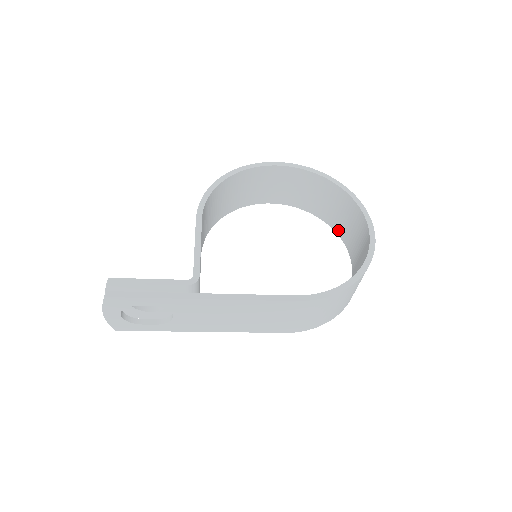
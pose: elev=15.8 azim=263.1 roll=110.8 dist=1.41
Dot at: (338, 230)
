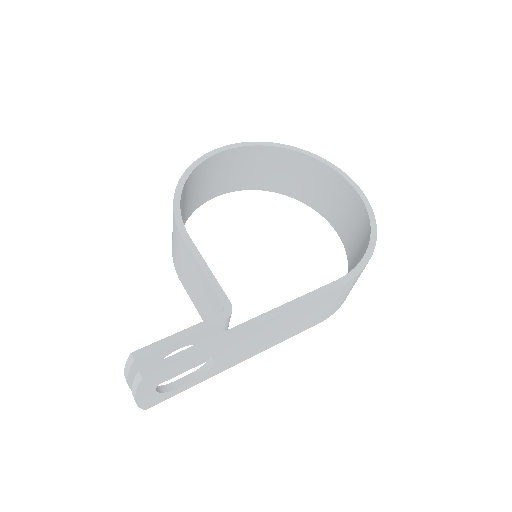
Dot at: (303, 198)
